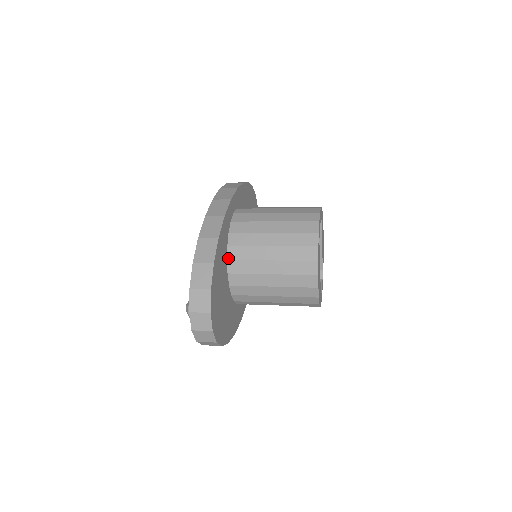
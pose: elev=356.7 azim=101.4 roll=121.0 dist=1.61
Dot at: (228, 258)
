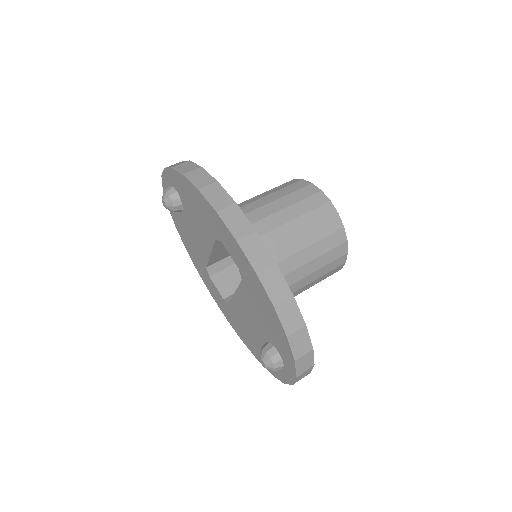
Dot at: occluded
